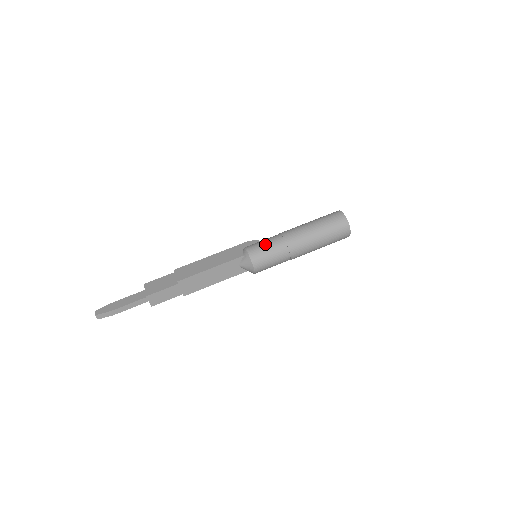
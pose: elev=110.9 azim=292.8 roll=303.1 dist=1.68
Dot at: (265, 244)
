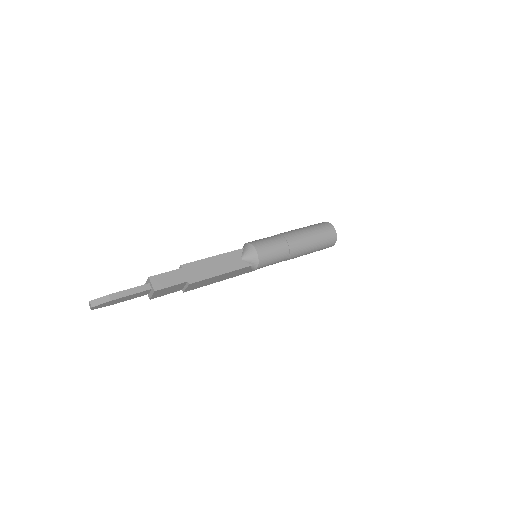
Dot at: occluded
